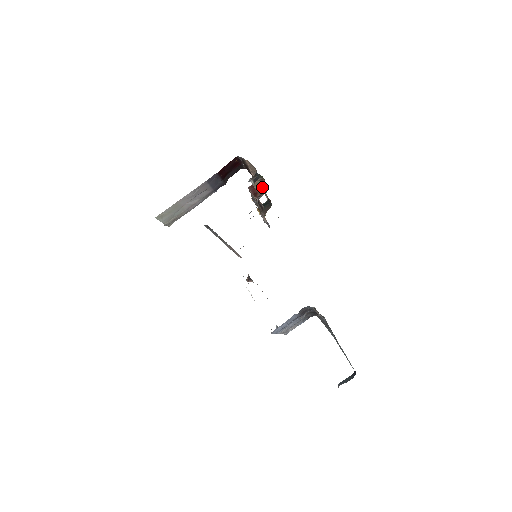
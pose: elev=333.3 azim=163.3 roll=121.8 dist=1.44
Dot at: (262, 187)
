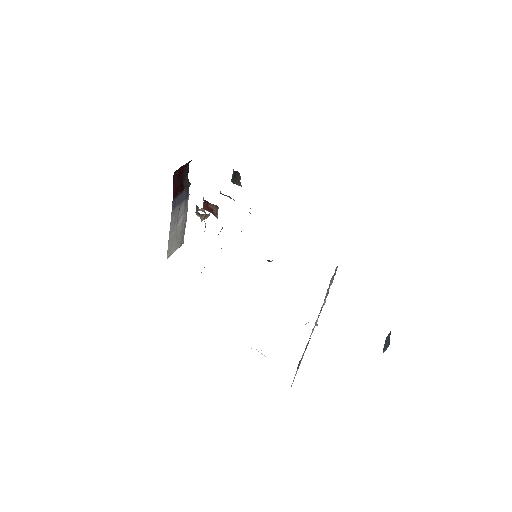
Dot at: occluded
